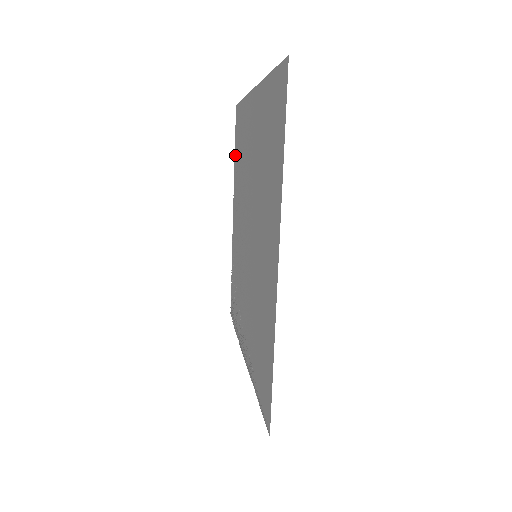
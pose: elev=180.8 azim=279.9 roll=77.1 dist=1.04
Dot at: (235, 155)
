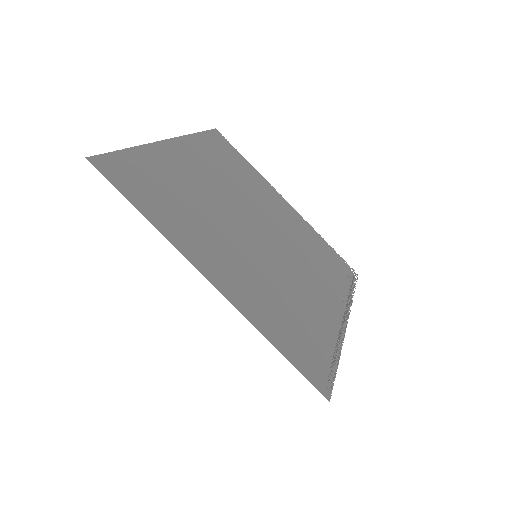
Dot at: (246, 162)
